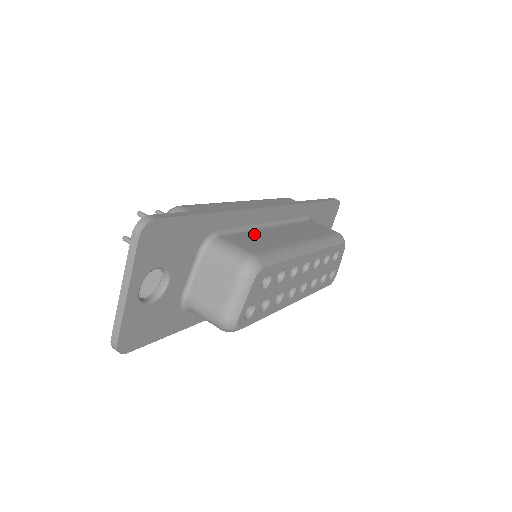
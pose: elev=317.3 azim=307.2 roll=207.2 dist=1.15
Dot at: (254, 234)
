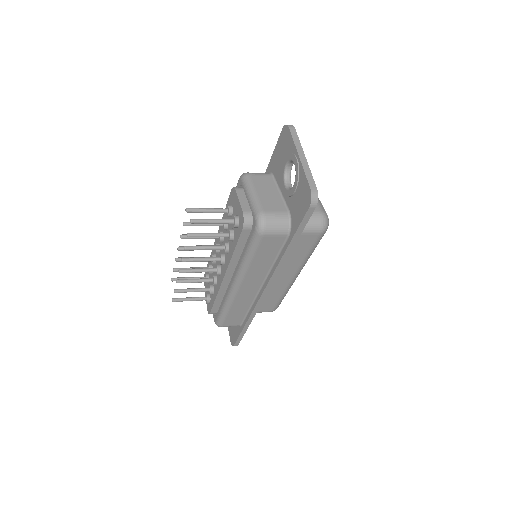
Dot at: occluded
